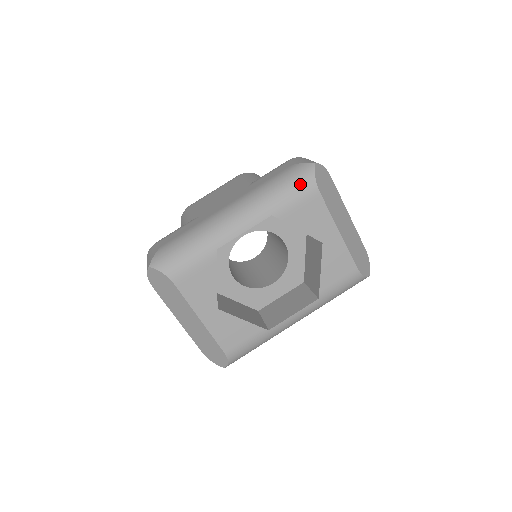
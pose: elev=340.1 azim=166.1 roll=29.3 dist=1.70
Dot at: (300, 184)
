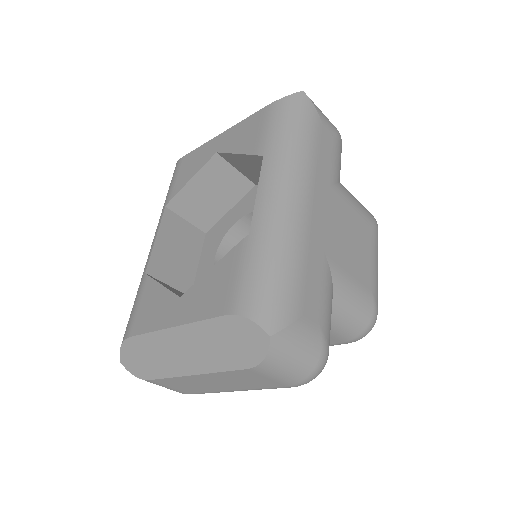
Dot at: occluded
